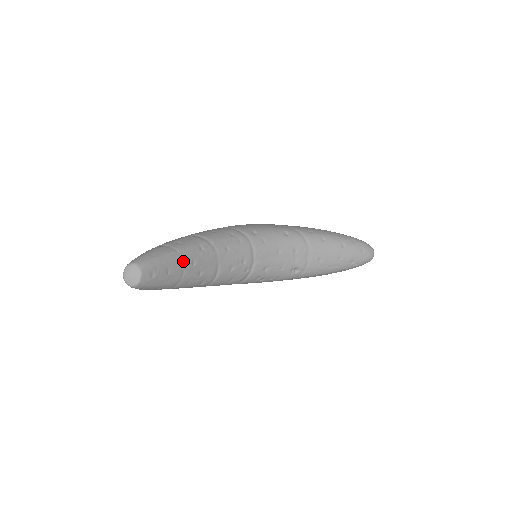
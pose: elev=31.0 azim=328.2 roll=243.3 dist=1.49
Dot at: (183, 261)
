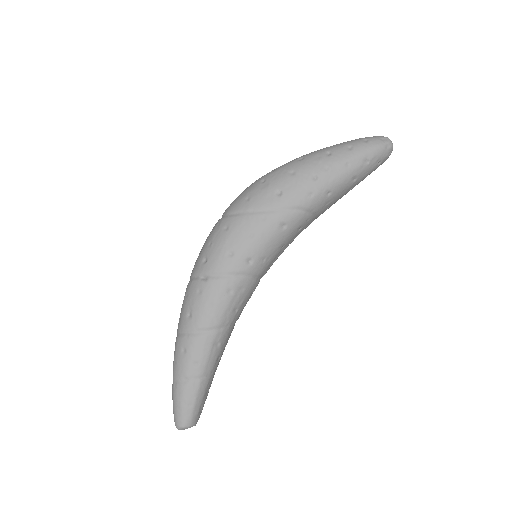
Dot at: (212, 373)
